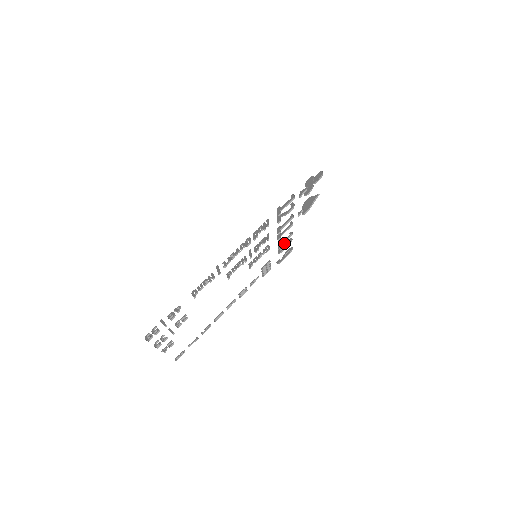
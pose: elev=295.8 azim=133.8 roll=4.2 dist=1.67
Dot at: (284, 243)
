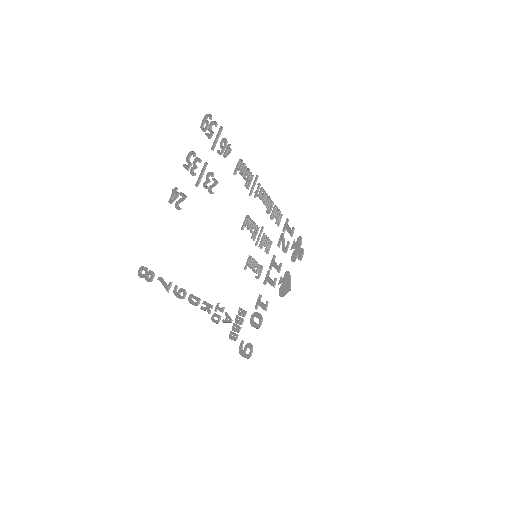
Dot at: (258, 313)
